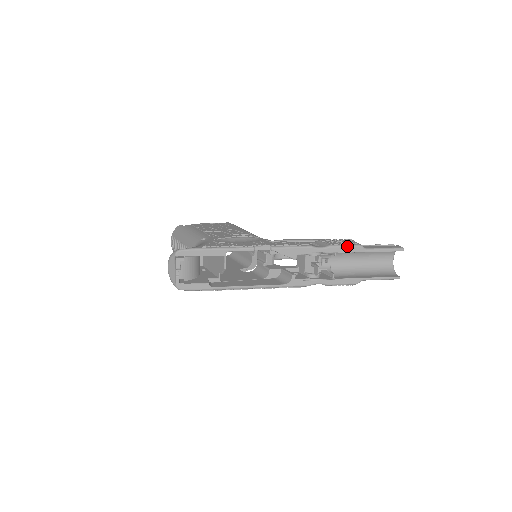
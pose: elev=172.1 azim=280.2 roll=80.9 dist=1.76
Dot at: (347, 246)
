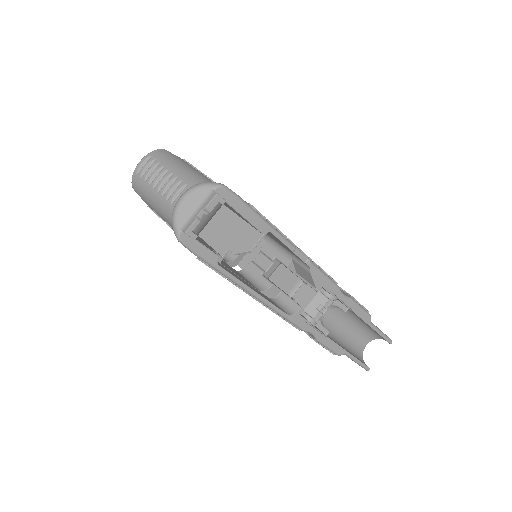
Dot at: (363, 309)
